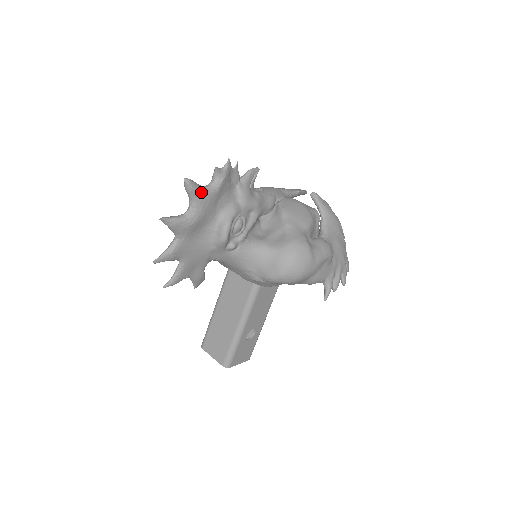
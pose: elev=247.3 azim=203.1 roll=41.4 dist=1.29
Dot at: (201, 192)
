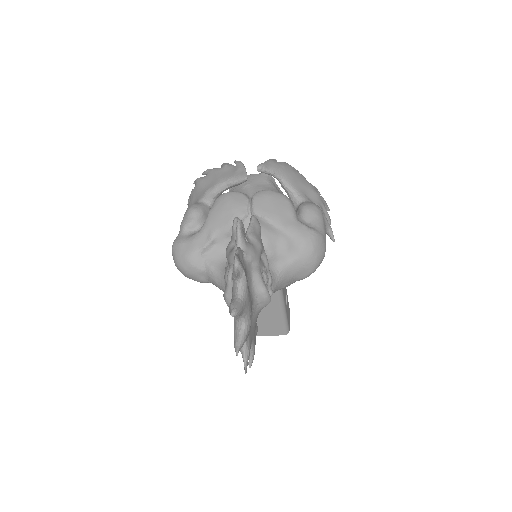
Dot at: (243, 304)
